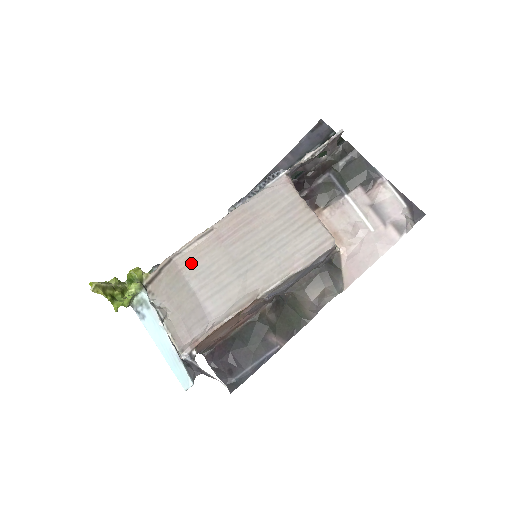
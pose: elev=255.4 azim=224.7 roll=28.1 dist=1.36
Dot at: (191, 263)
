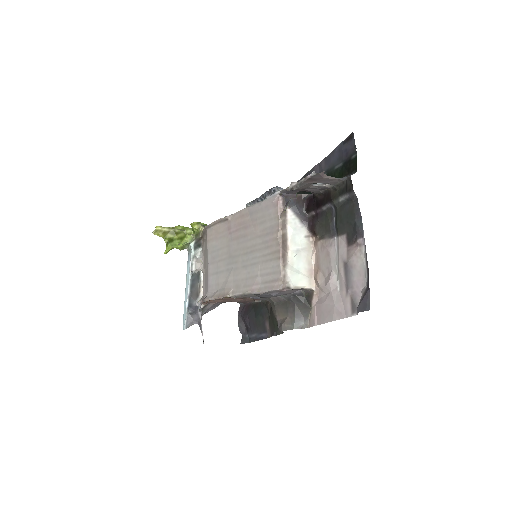
Dot at: (212, 239)
